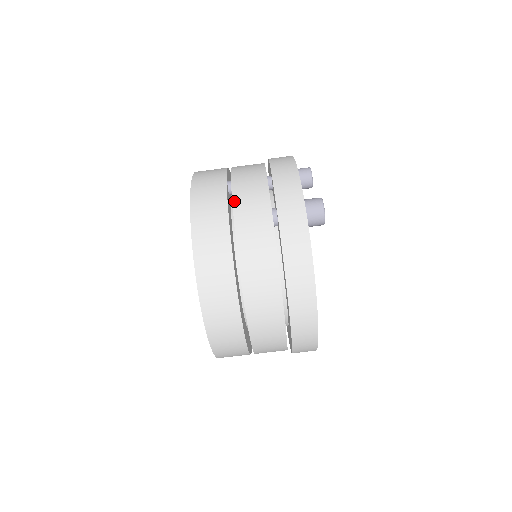
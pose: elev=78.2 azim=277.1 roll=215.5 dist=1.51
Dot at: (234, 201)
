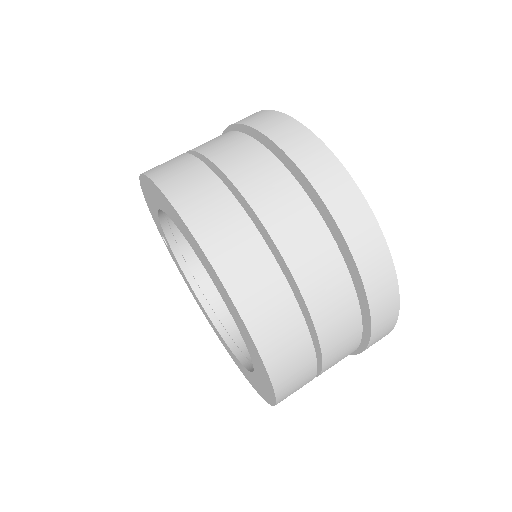
Dot at: occluded
